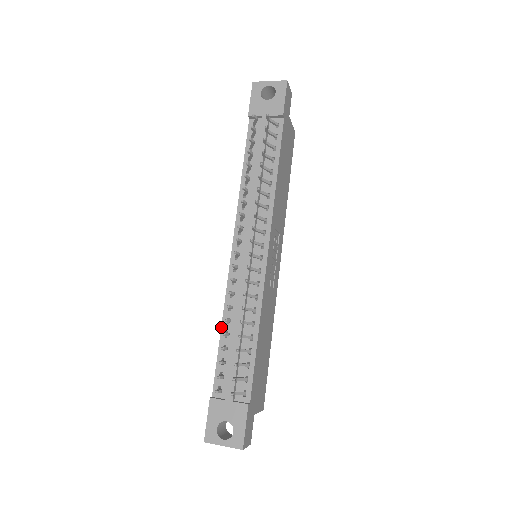
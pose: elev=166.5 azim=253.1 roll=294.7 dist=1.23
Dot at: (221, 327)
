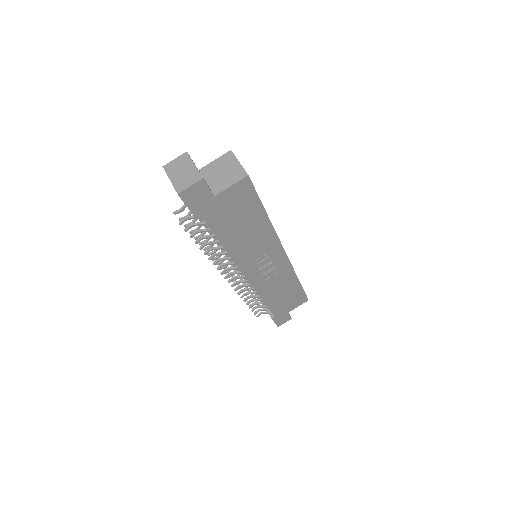
Dot at: occluded
